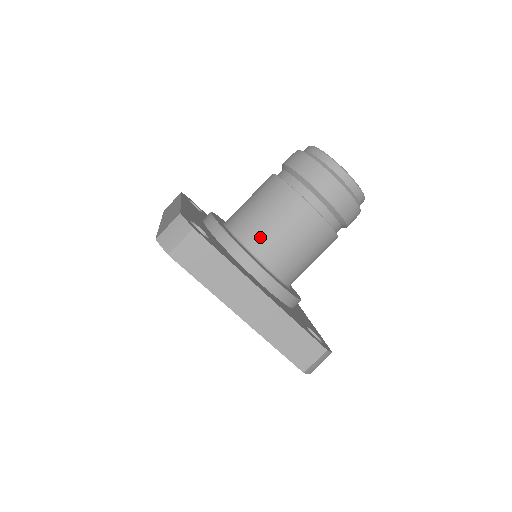
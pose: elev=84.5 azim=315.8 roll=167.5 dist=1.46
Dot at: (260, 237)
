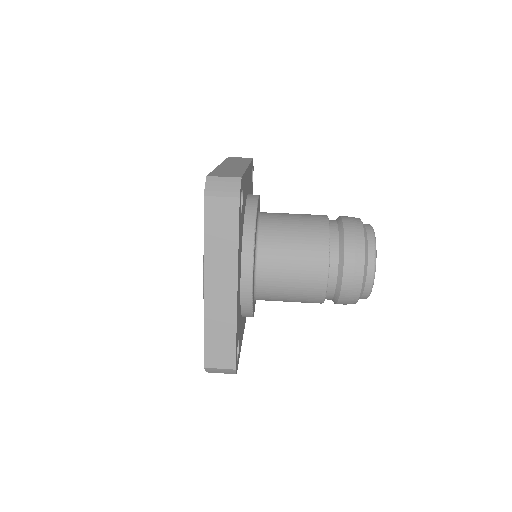
Dot at: occluded
